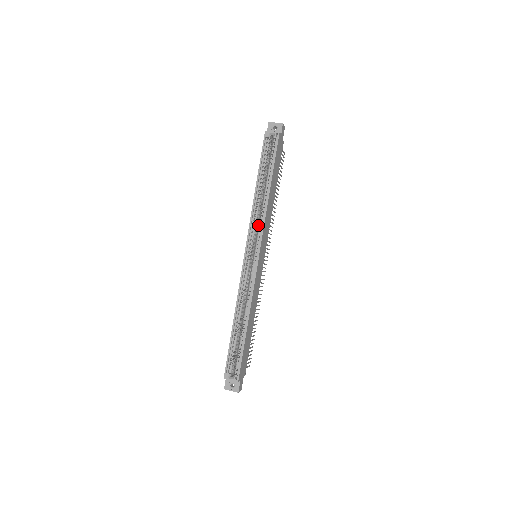
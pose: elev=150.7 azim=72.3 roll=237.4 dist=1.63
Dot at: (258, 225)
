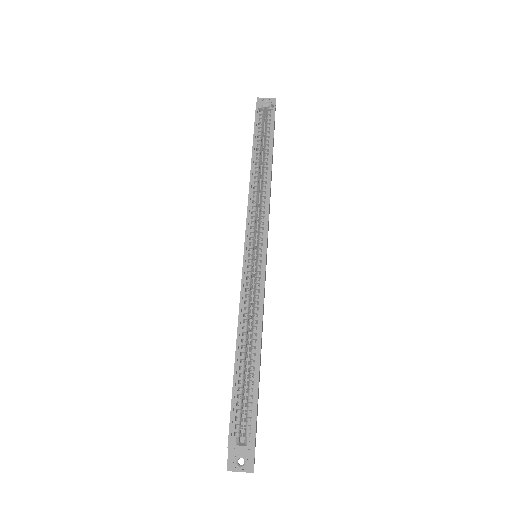
Dot at: occluded
